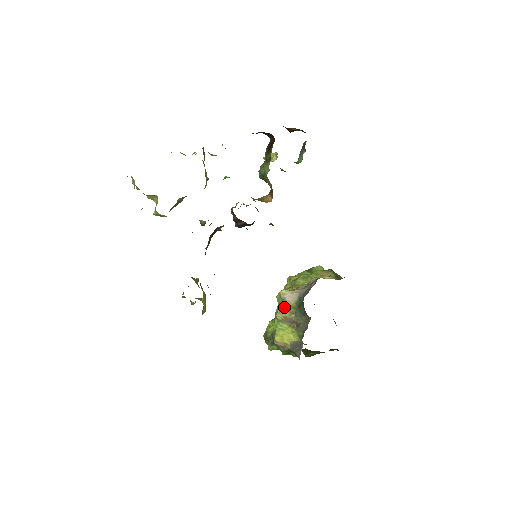
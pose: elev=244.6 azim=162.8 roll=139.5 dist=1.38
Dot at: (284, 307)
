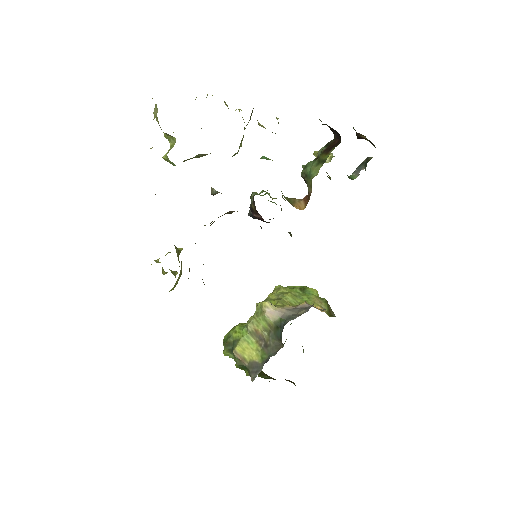
Dot at: (260, 320)
